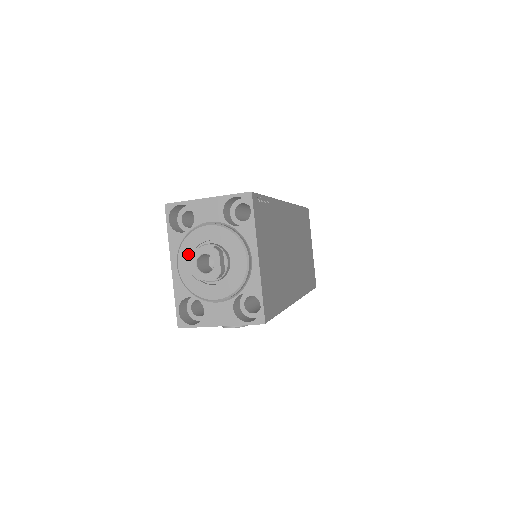
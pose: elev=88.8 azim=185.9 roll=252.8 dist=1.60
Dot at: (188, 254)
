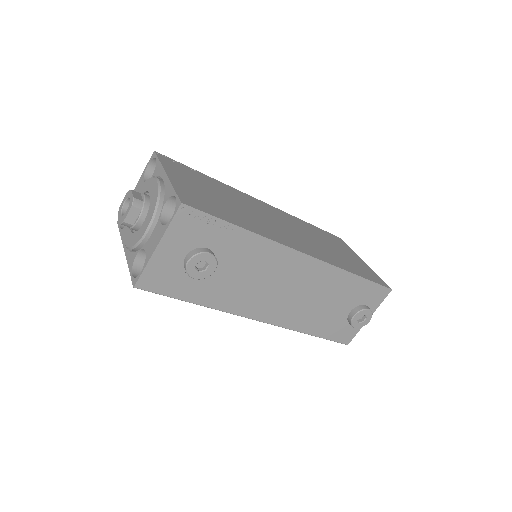
Dot at: occluded
